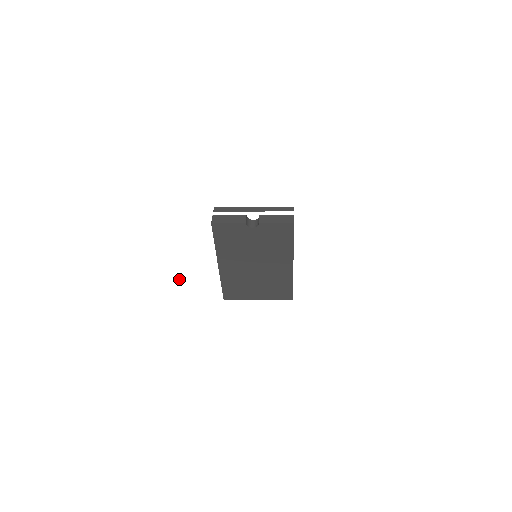
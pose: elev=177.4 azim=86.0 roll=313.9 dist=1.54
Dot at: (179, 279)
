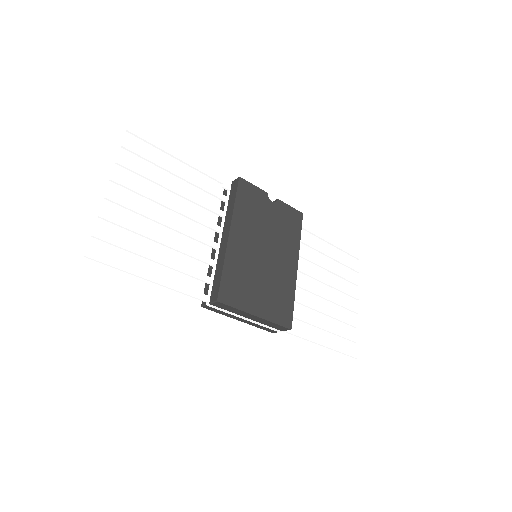
Dot at: (158, 257)
